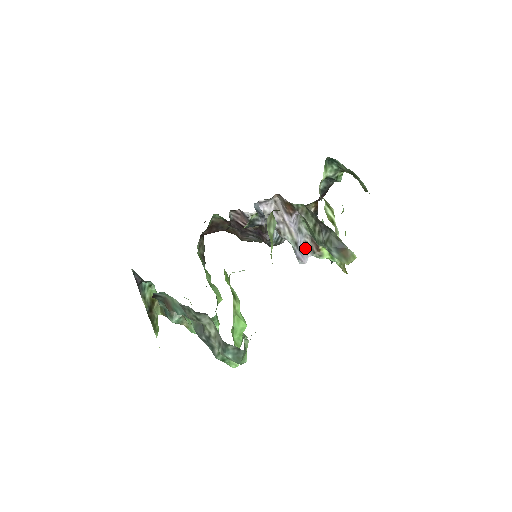
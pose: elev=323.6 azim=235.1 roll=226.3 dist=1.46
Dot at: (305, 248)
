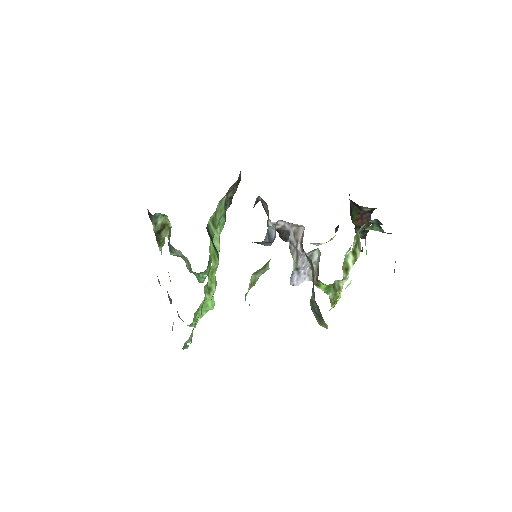
Dot at: (308, 271)
